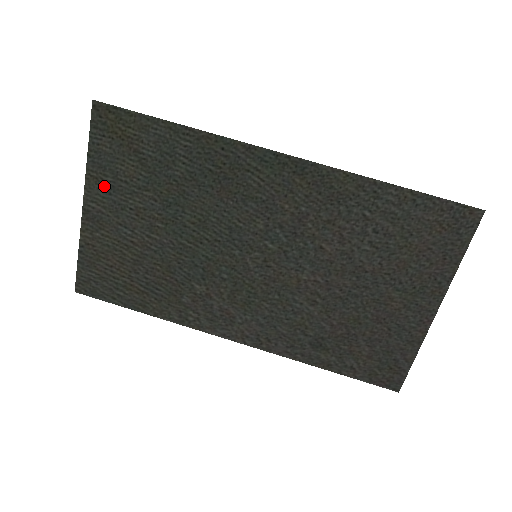
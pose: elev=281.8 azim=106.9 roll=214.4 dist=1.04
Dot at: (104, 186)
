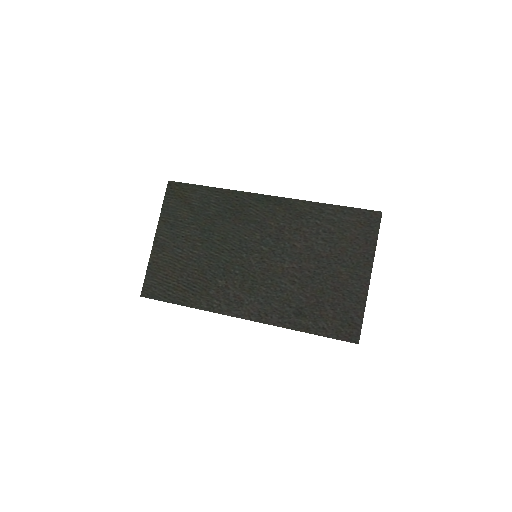
Dot at: (168, 225)
